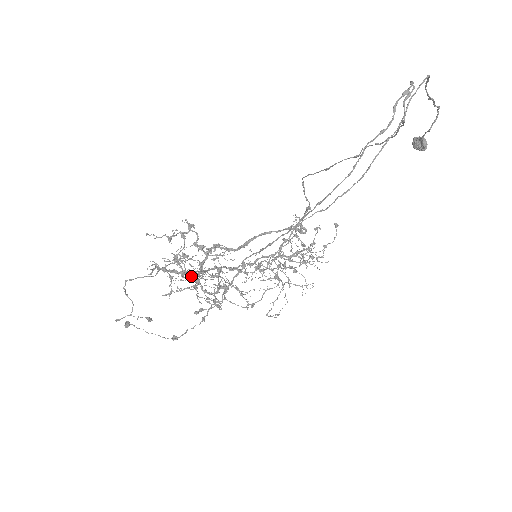
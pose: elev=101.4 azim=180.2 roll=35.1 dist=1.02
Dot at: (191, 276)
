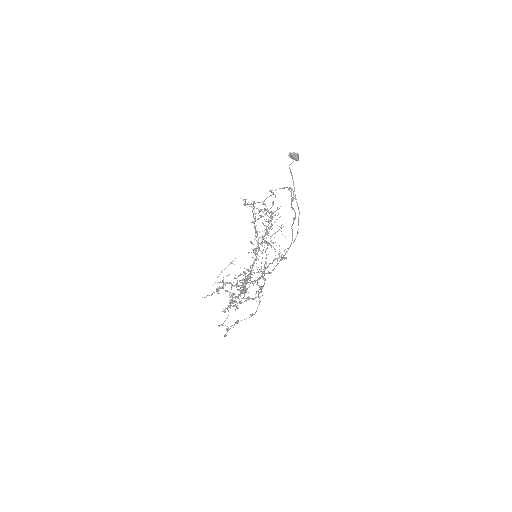
Dot at: (240, 295)
